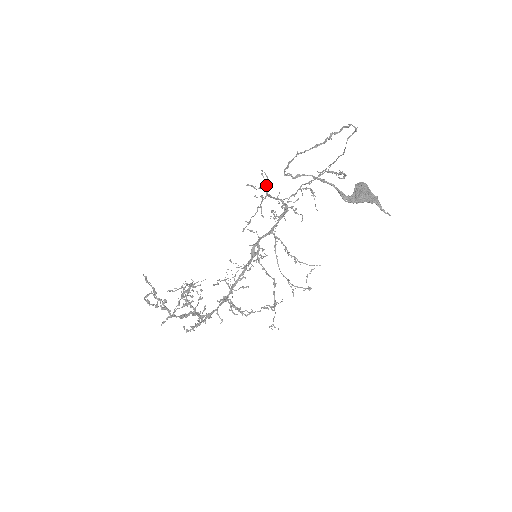
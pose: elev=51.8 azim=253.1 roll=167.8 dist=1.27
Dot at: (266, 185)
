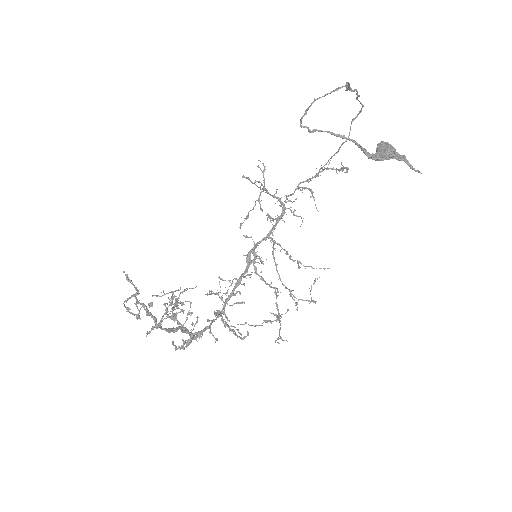
Dot at: occluded
